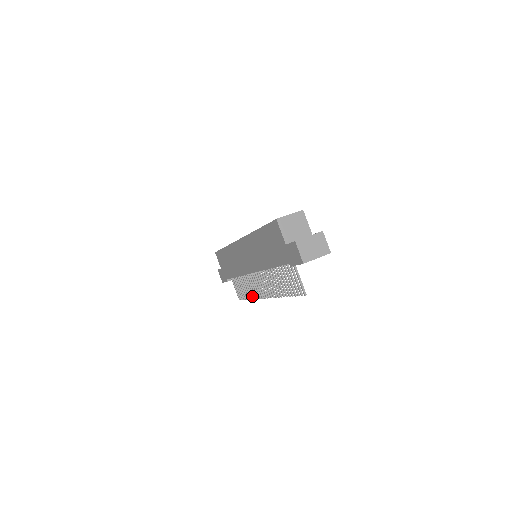
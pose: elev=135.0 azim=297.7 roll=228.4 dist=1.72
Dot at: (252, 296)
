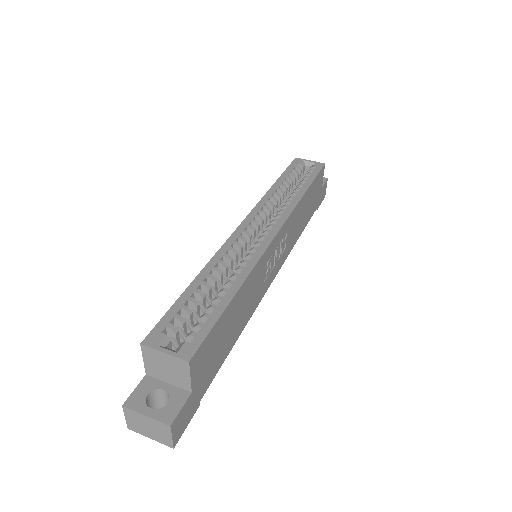
Dot at: occluded
